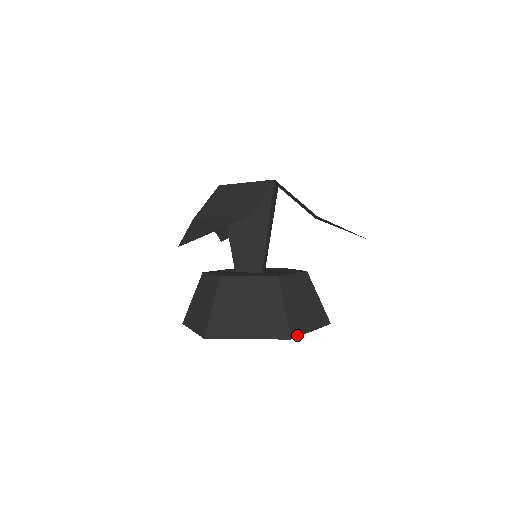
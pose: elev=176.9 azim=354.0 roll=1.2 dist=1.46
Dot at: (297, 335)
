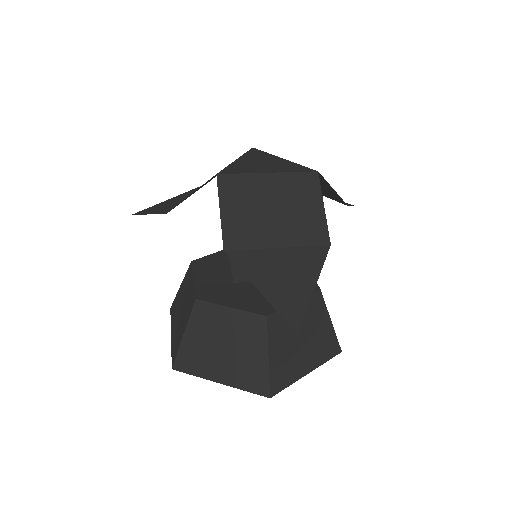
Dot at: occluded
